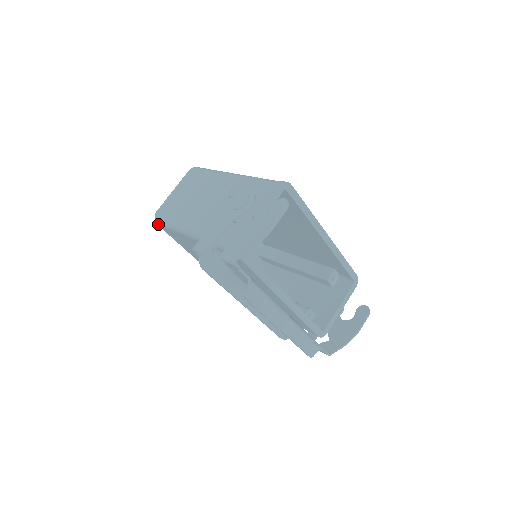
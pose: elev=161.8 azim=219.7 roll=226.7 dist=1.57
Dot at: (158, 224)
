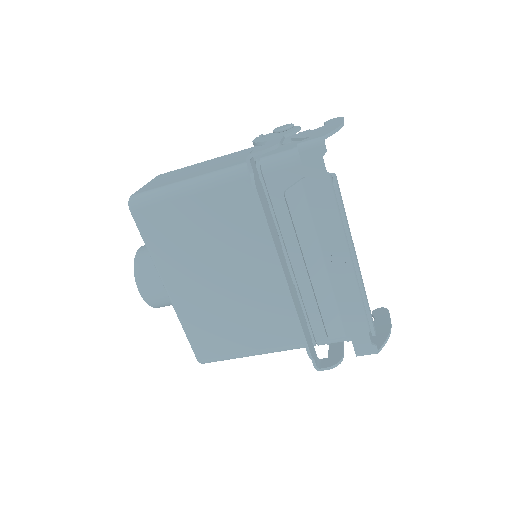
Dot at: (135, 207)
